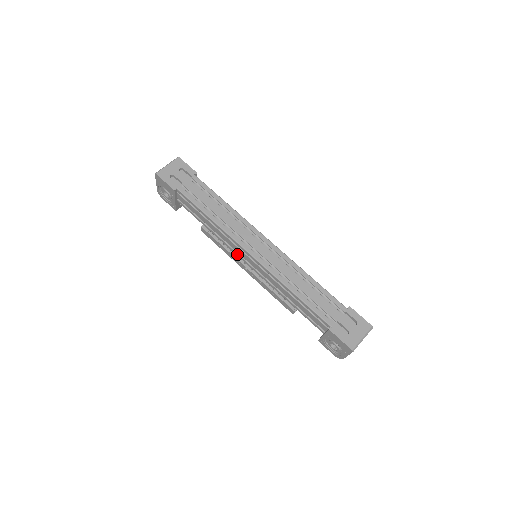
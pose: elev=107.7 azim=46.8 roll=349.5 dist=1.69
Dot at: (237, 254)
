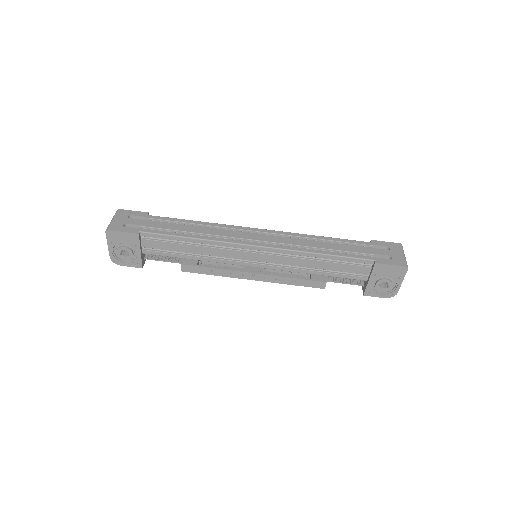
Dot at: (239, 263)
